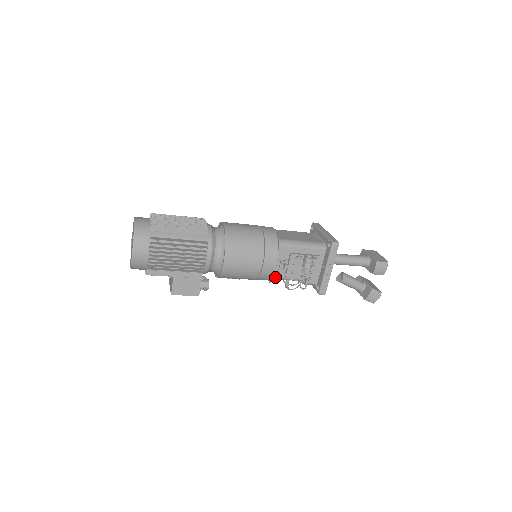
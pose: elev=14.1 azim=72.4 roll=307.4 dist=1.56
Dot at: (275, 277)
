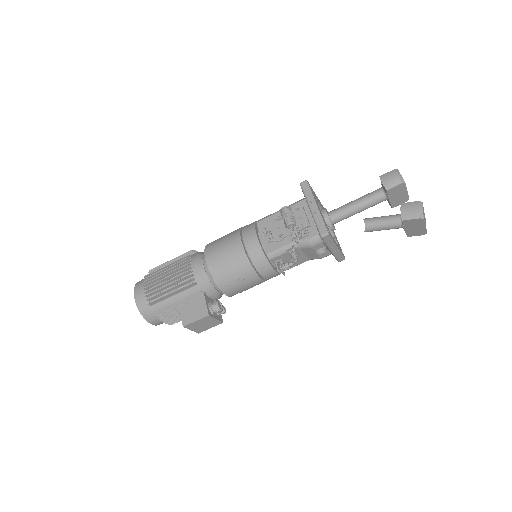
Dot at: (269, 253)
